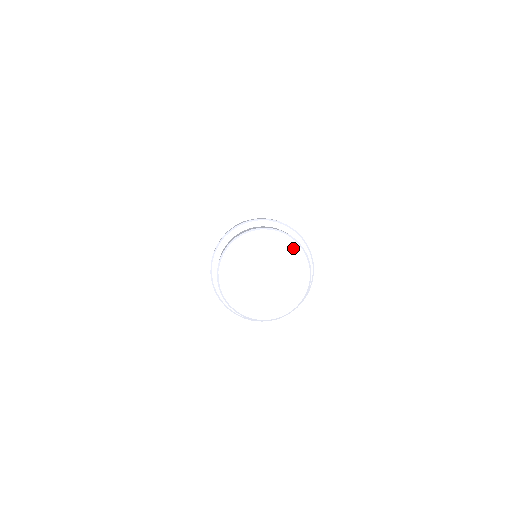
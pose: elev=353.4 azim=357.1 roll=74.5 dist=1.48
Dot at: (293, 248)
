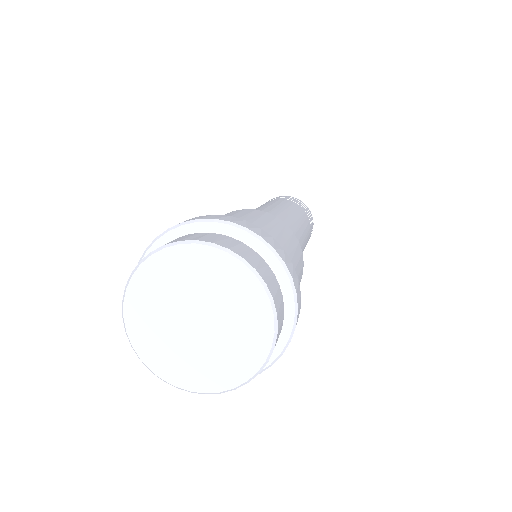
Dot at: (262, 335)
